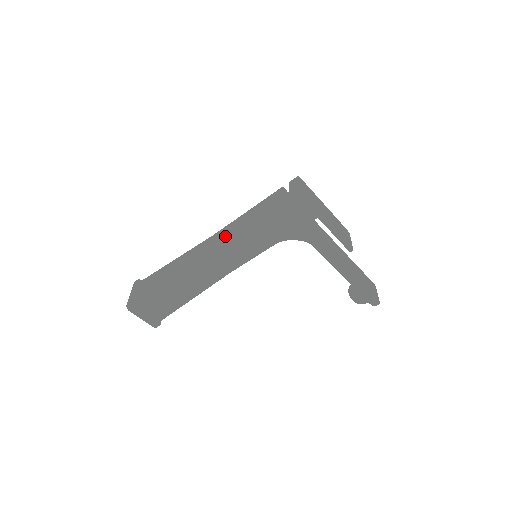
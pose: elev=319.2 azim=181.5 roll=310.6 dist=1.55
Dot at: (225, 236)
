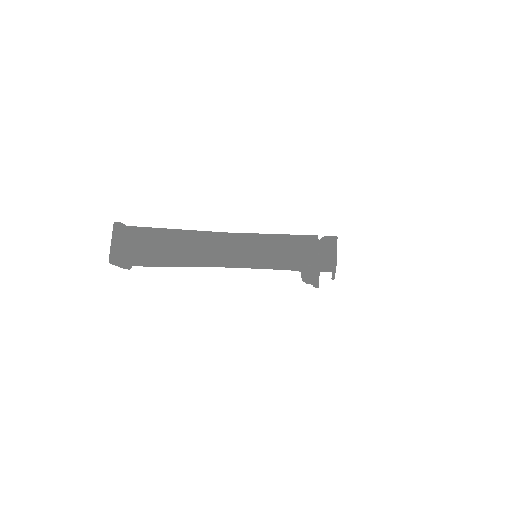
Dot at: (245, 251)
